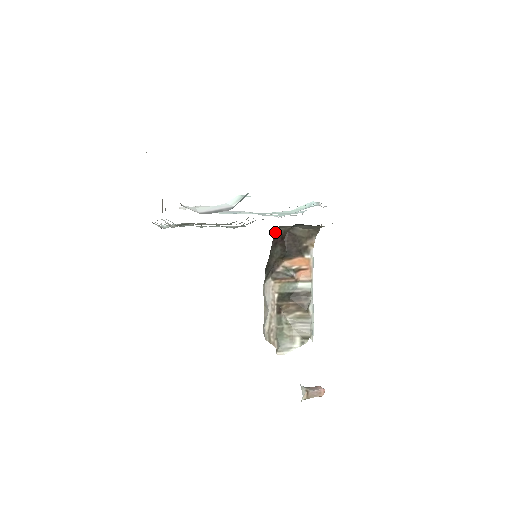
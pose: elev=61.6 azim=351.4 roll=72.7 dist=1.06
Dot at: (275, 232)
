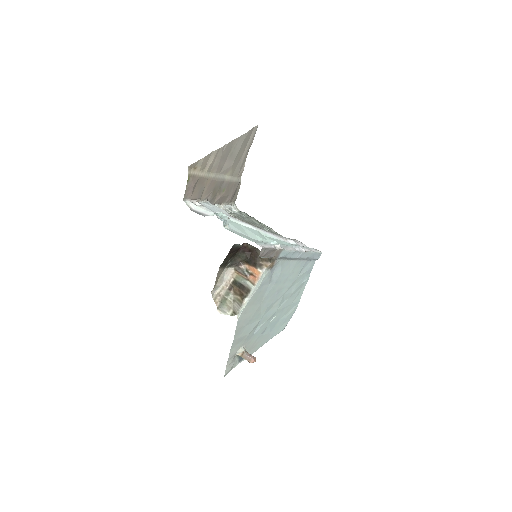
Dot at: (245, 245)
